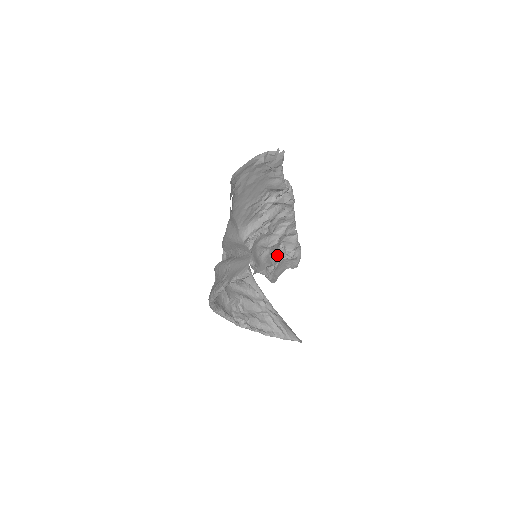
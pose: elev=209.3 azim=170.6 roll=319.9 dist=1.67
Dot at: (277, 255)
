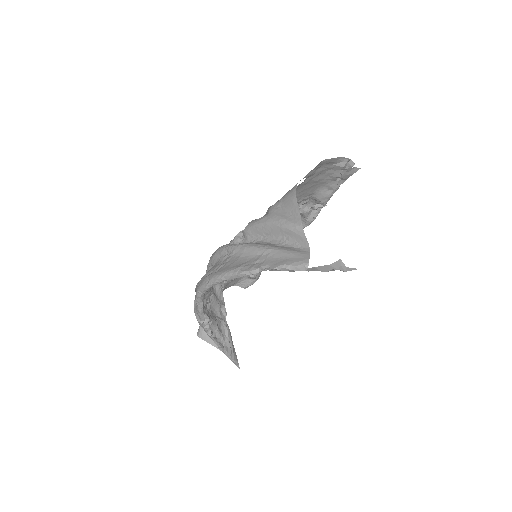
Dot at: occluded
